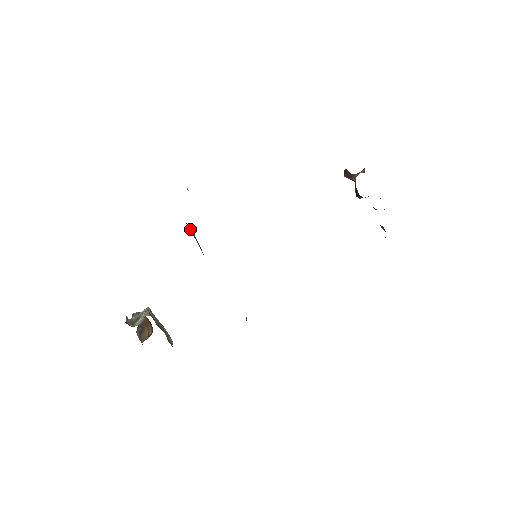
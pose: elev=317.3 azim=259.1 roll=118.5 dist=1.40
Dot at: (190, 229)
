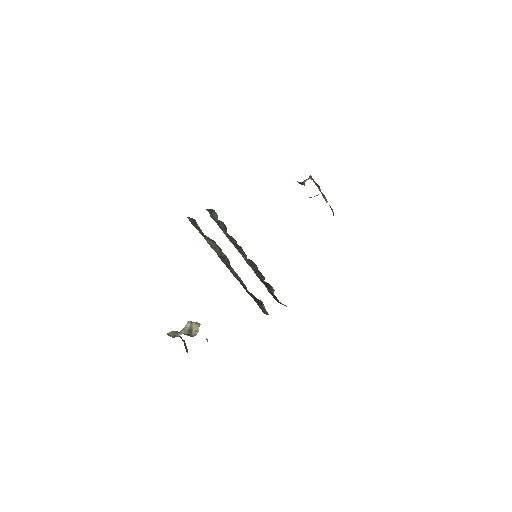
Dot at: (213, 245)
